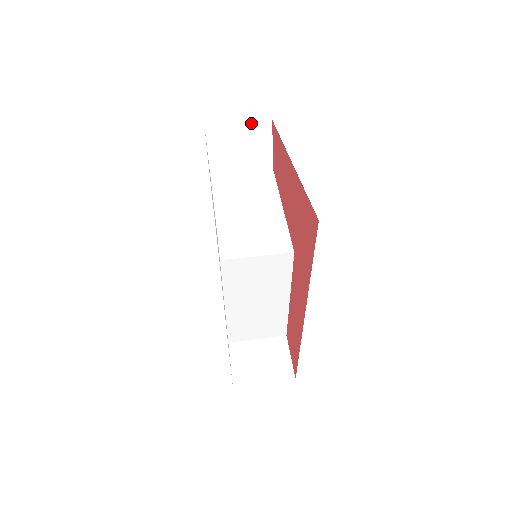
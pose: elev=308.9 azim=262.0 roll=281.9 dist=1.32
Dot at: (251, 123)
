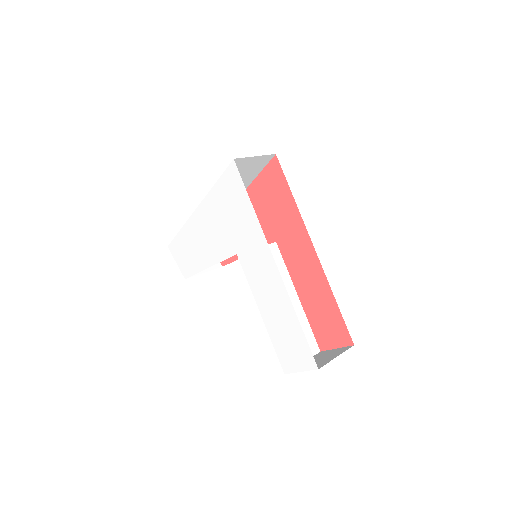
Dot at: occluded
